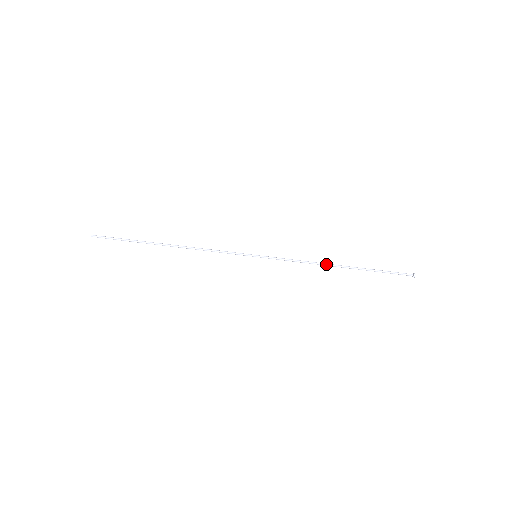
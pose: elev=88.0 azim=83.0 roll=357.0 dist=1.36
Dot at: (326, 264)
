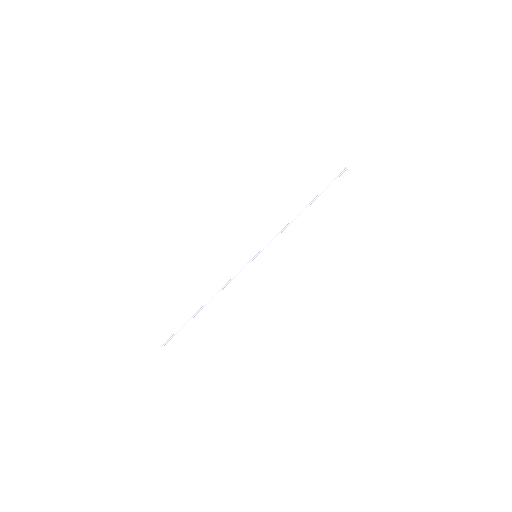
Dot at: occluded
